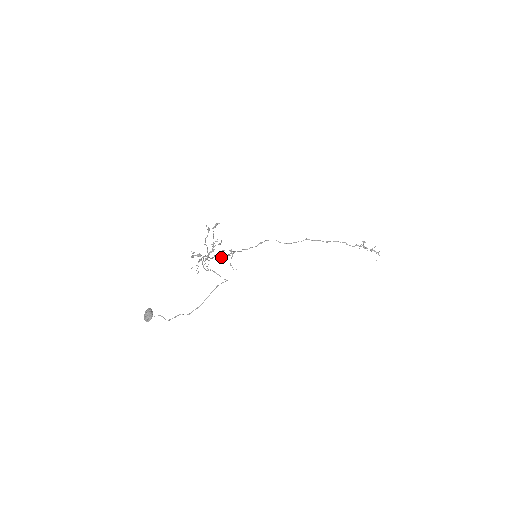
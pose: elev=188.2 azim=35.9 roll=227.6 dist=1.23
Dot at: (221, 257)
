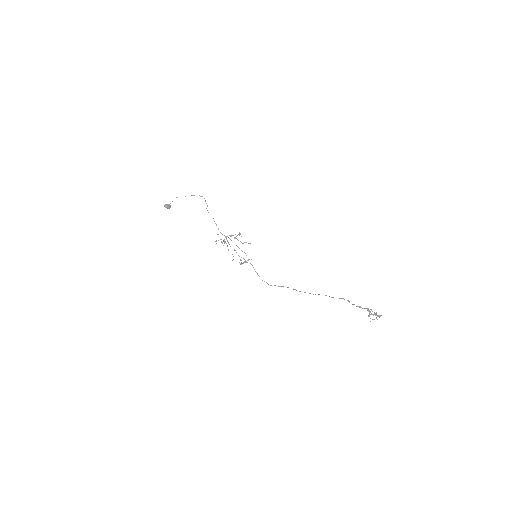
Dot at: (242, 263)
